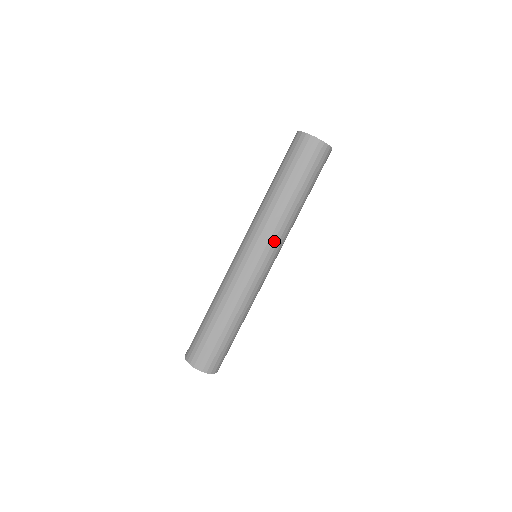
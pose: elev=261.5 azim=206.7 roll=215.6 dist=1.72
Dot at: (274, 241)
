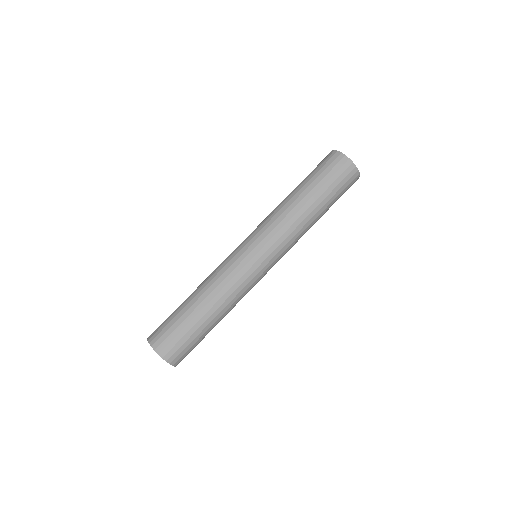
Dot at: (270, 233)
